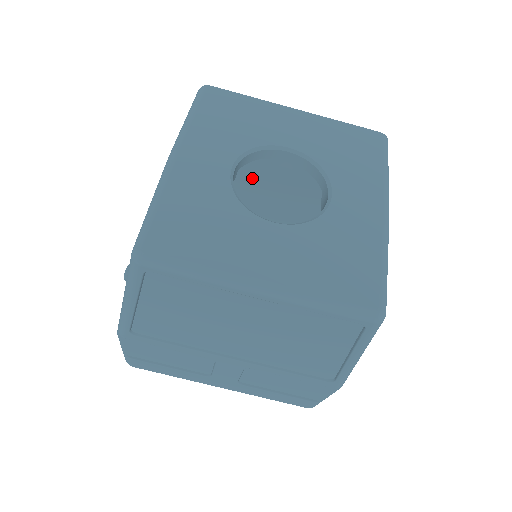
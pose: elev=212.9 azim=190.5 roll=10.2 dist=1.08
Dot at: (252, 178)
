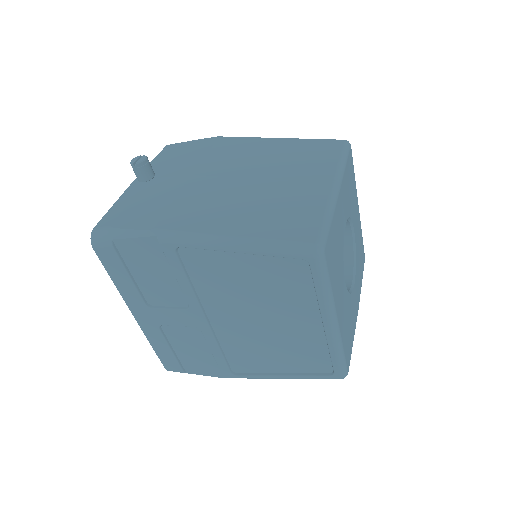
Dot at: occluded
